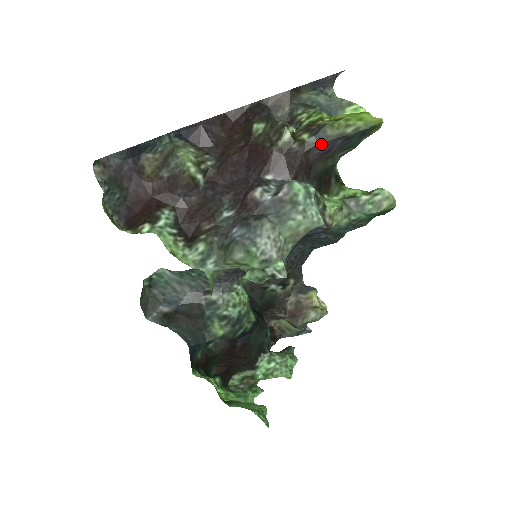
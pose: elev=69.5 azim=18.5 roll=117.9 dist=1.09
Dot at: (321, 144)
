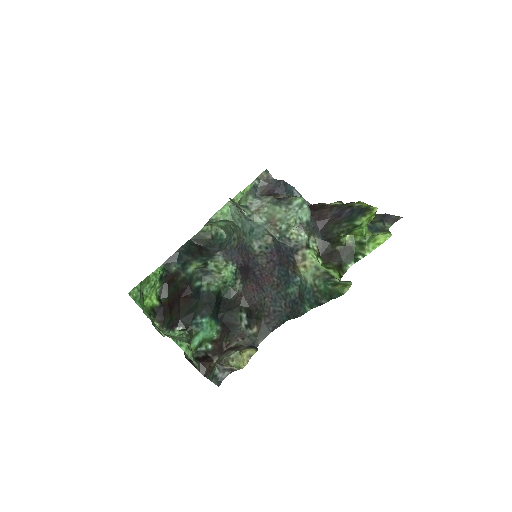
Dot at: (340, 208)
